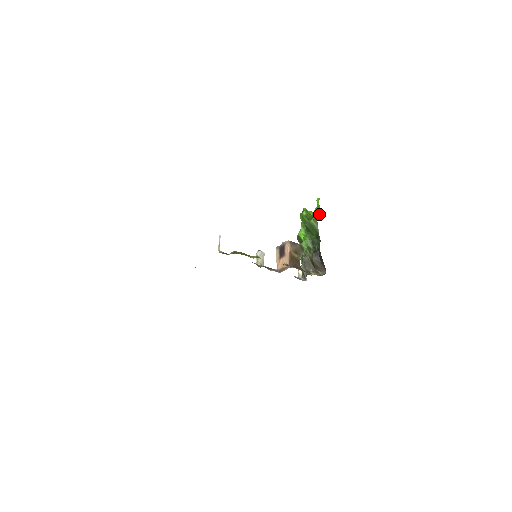
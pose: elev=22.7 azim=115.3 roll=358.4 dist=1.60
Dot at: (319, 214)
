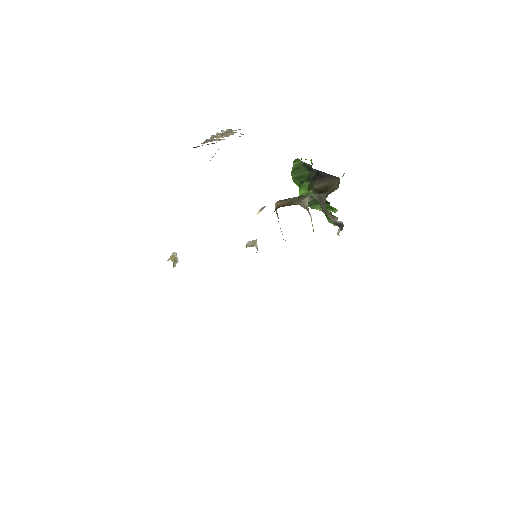
Dot at: occluded
